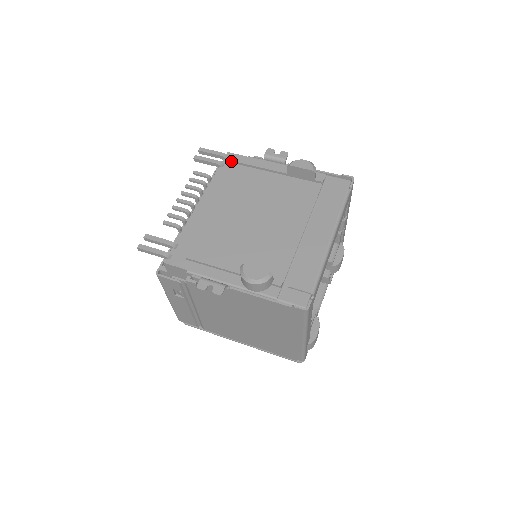
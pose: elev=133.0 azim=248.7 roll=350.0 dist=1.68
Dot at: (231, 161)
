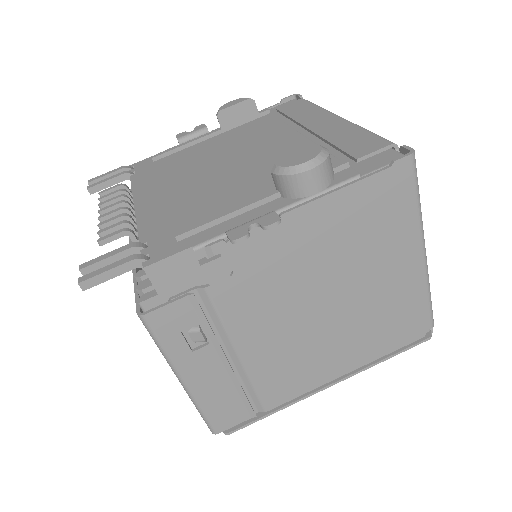
Dot at: (141, 166)
